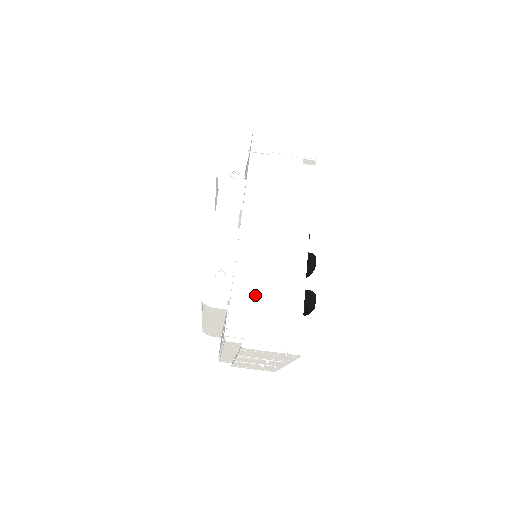
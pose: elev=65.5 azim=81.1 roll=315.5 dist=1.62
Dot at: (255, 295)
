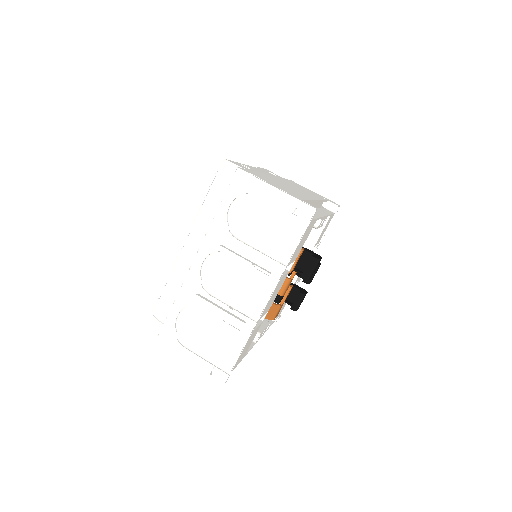
Dot at: (275, 182)
